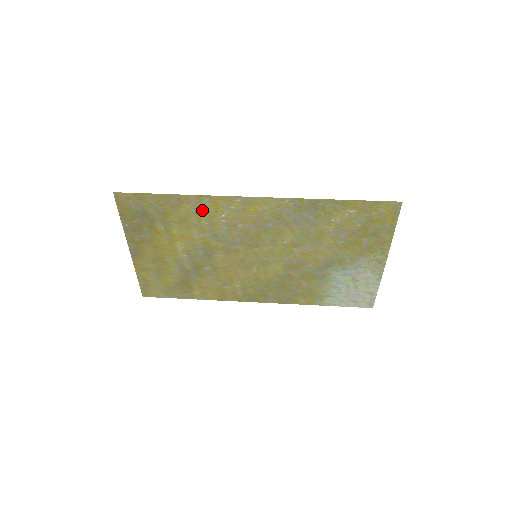
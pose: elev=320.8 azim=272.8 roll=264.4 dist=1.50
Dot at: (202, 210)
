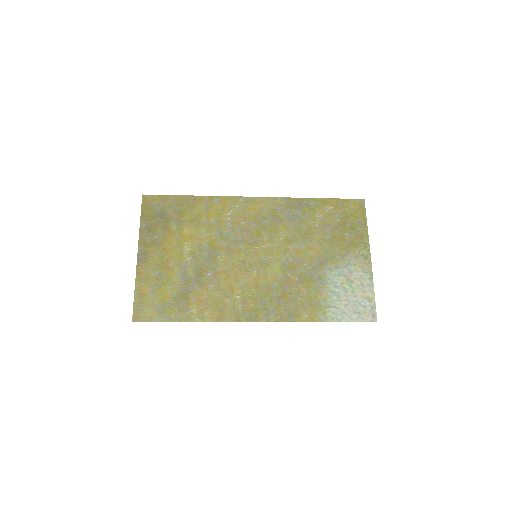
Dot at: (212, 209)
